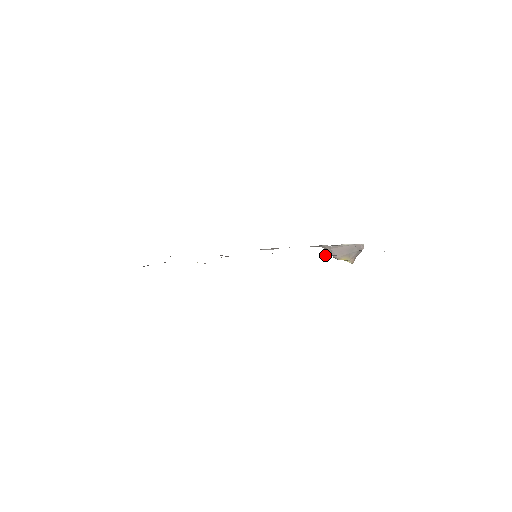
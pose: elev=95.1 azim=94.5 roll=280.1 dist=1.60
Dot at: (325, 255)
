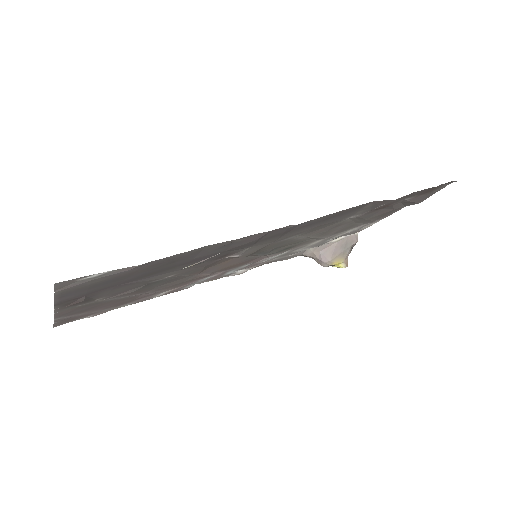
Dot at: (373, 208)
